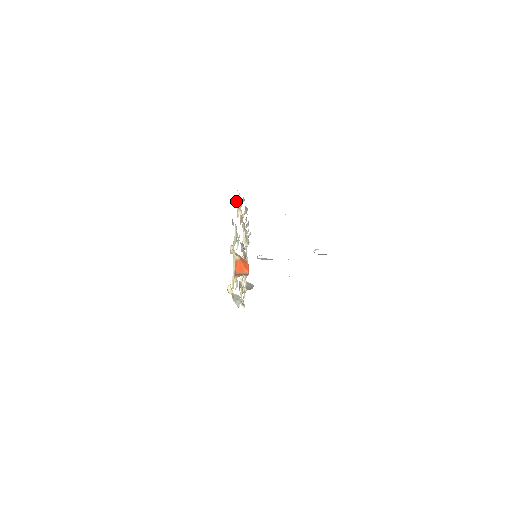
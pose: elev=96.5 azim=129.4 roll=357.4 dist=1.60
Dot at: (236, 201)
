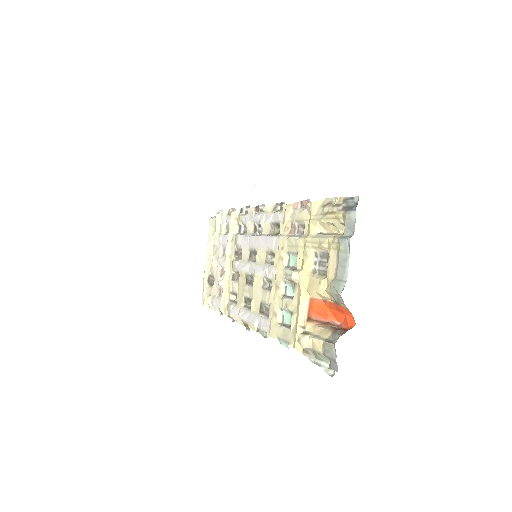
Dot at: (331, 217)
